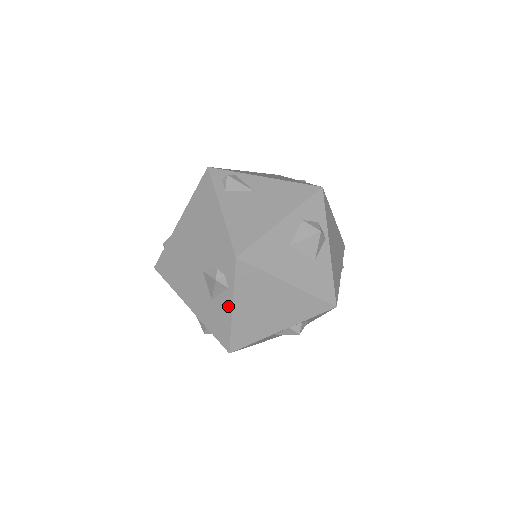
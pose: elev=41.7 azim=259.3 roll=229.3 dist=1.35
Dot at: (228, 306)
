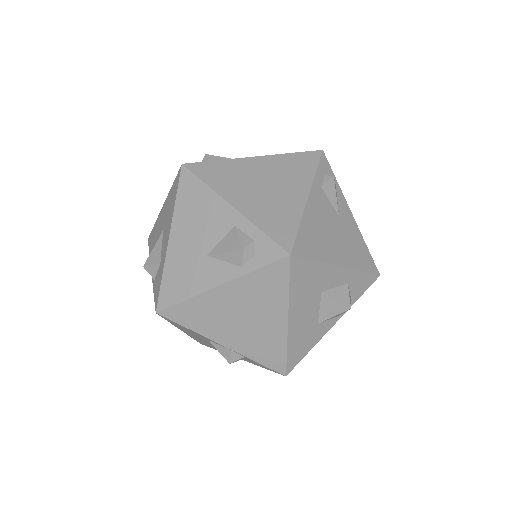
Dot at: (218, 279)
